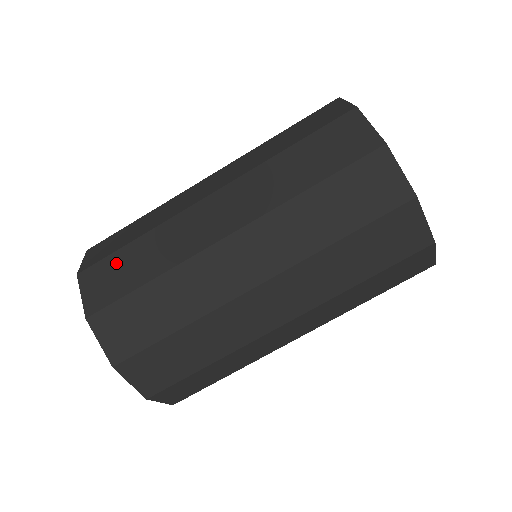
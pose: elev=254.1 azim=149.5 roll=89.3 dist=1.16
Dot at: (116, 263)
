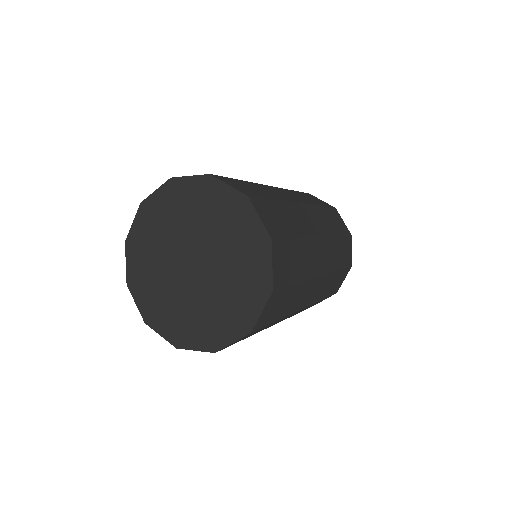
Dot at: occluded
